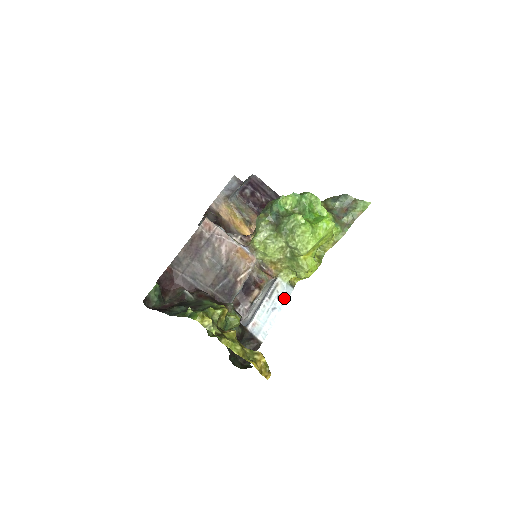
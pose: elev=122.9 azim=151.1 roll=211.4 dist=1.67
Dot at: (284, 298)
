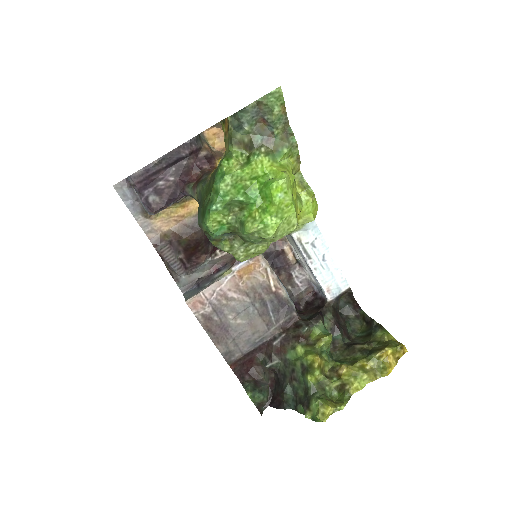
Dot at: (317, 237)
